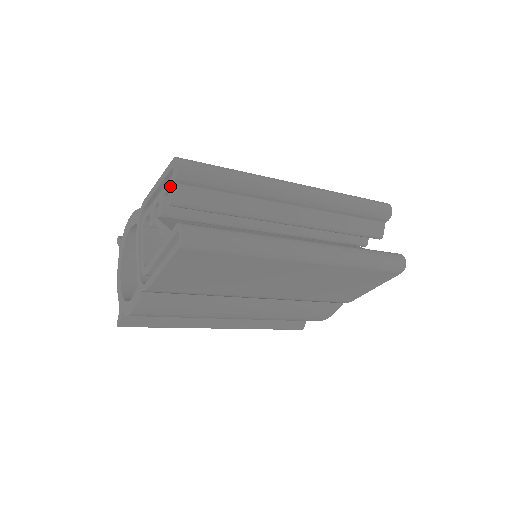
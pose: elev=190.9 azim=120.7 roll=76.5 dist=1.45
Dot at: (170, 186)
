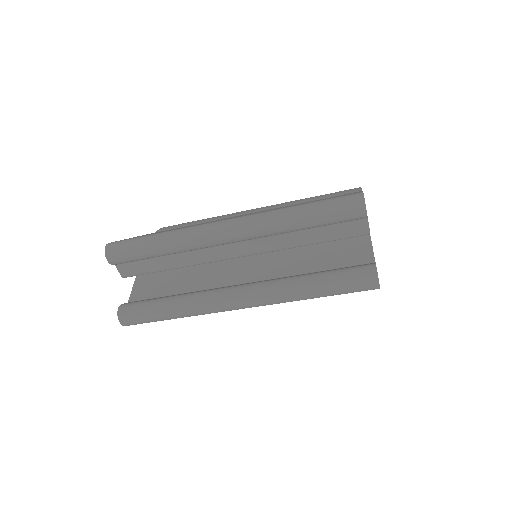
Dot at: occluded
